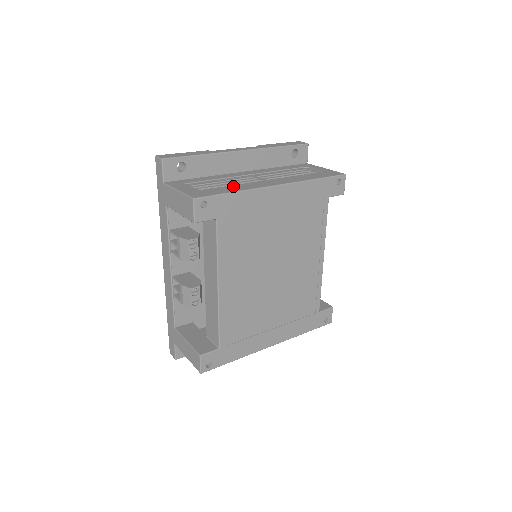
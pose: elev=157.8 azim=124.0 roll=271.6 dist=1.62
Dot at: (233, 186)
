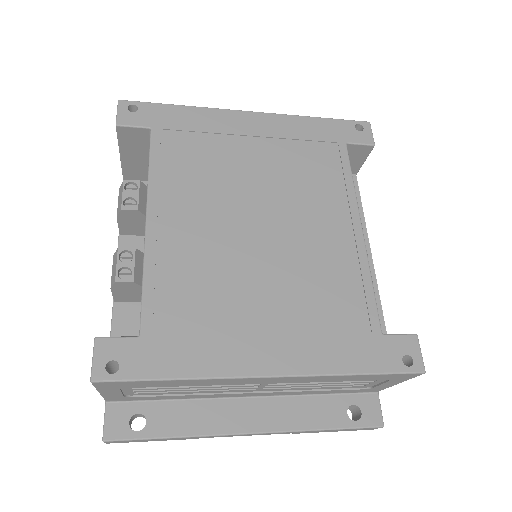
Dot at: occluded
